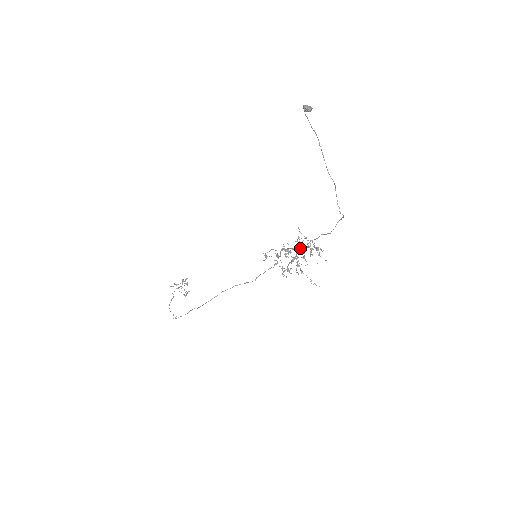
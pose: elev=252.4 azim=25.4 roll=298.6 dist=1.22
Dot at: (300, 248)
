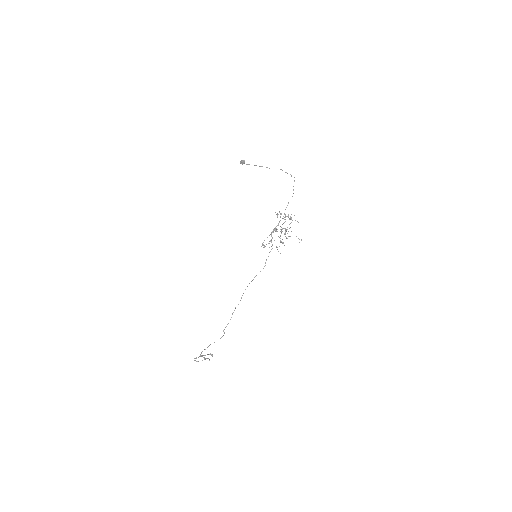
Dot at: occluded
